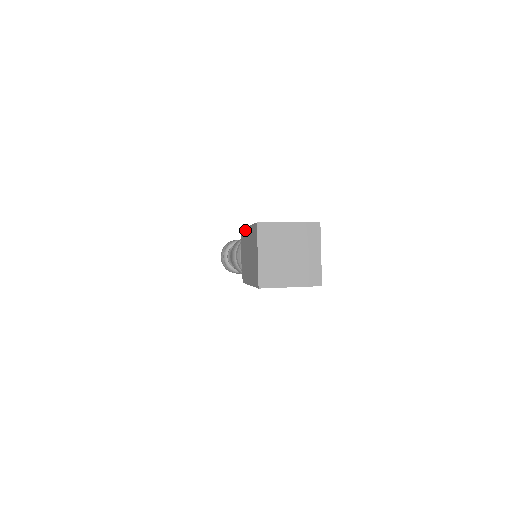
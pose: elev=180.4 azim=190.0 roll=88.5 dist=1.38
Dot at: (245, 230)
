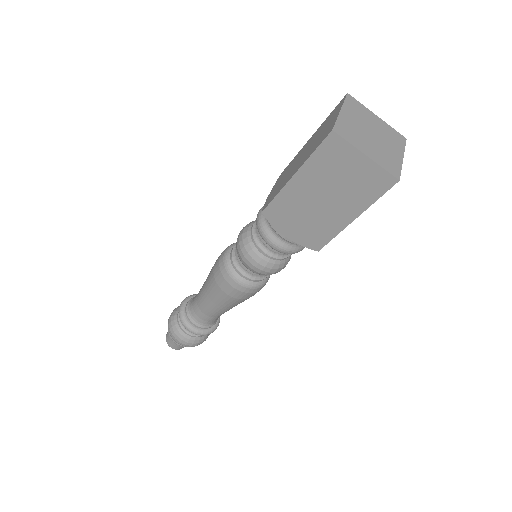
Dot at: (297, 154)
